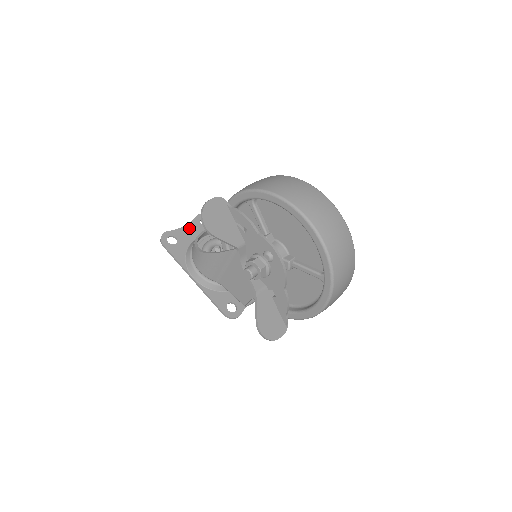
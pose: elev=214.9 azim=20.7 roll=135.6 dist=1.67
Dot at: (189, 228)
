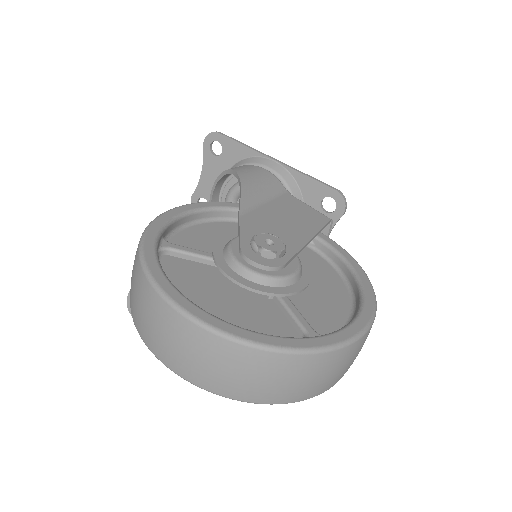
Dot at: (207, 173)
